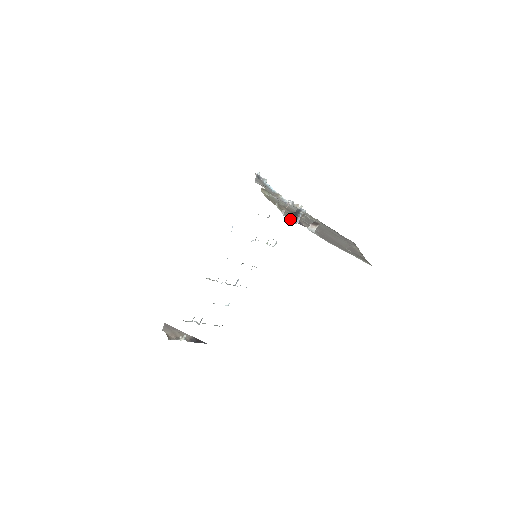
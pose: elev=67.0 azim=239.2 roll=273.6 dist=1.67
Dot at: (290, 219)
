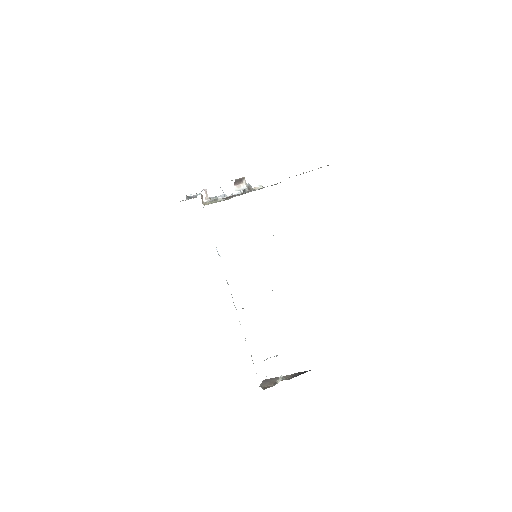
Dot at: occluded
